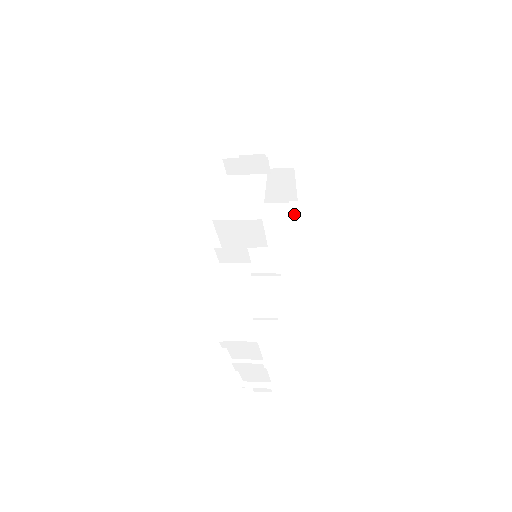
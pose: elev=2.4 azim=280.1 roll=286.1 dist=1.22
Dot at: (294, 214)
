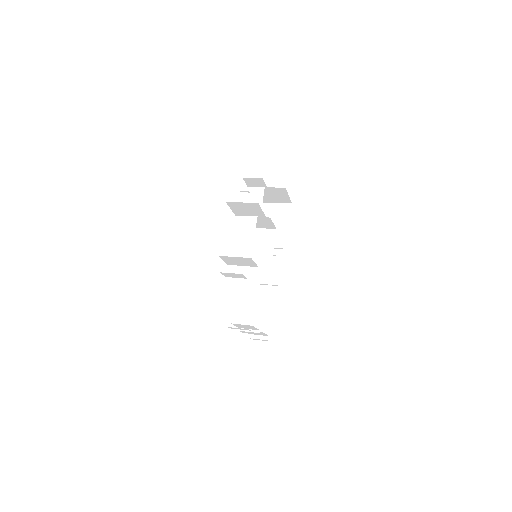
Dot at: (288, 216)
